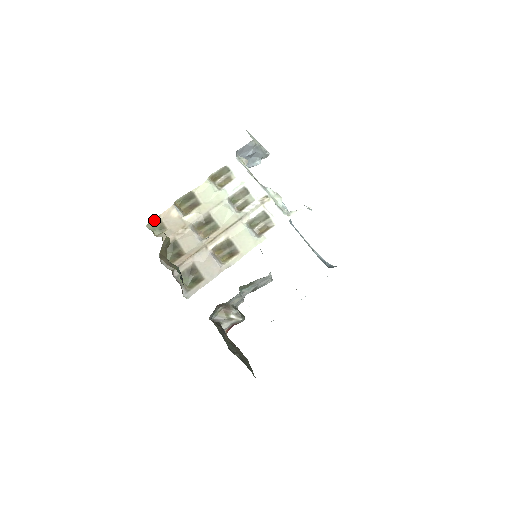
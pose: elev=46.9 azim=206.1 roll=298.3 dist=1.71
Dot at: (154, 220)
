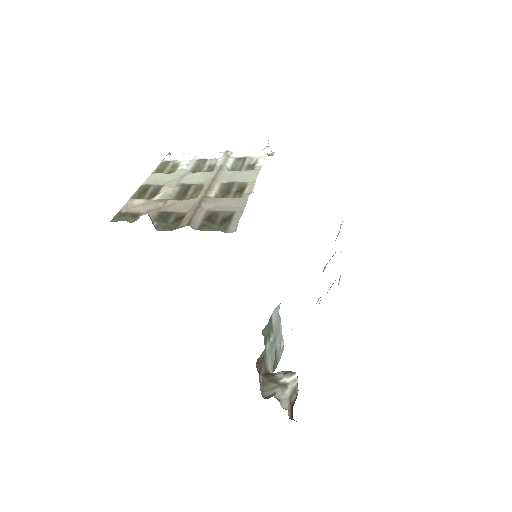
Dot at: (116, 216)
